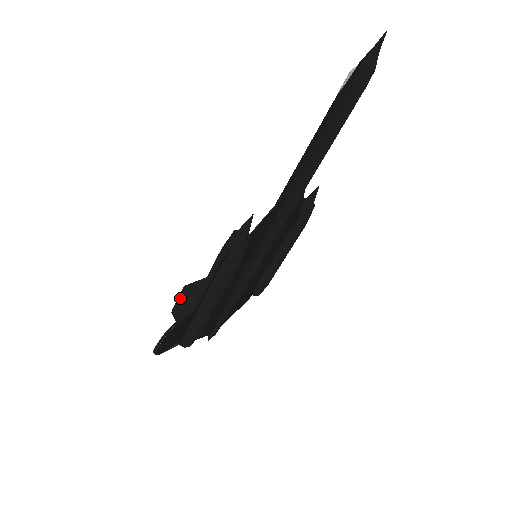
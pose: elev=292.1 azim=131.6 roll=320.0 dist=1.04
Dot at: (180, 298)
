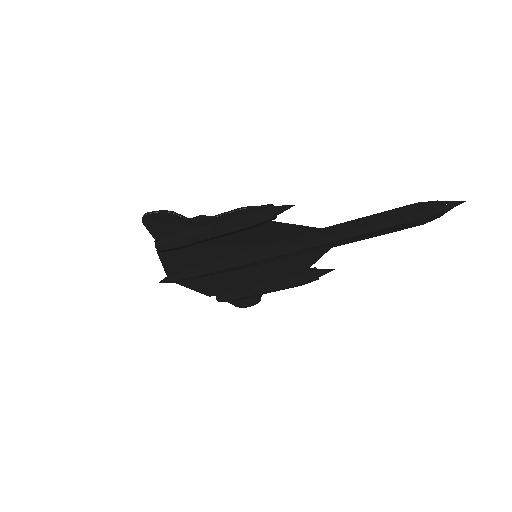
Dot at: occluded
